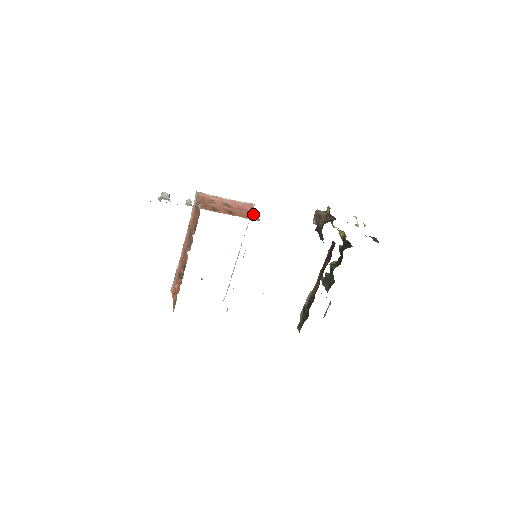
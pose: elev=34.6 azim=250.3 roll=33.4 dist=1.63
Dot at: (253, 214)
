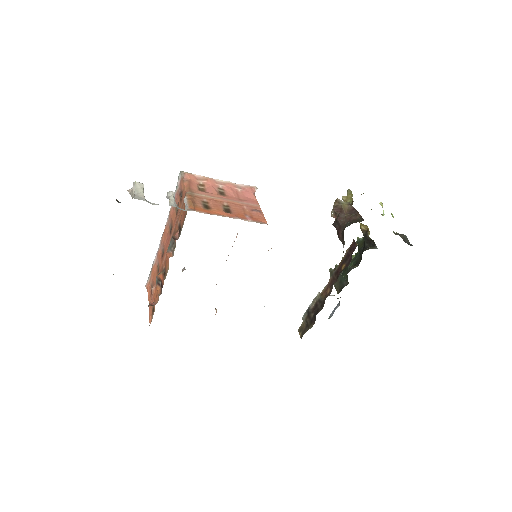
Dot at: (256, 208)
